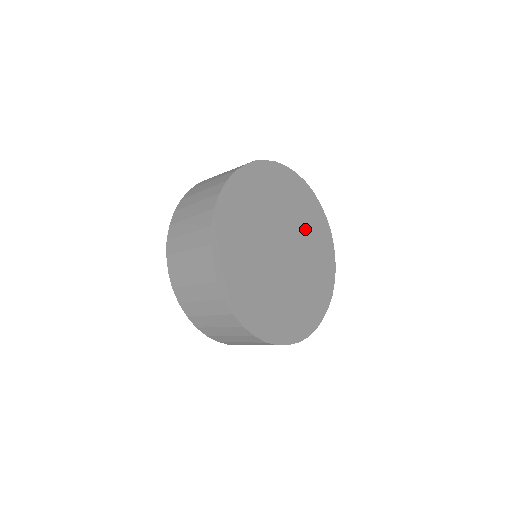
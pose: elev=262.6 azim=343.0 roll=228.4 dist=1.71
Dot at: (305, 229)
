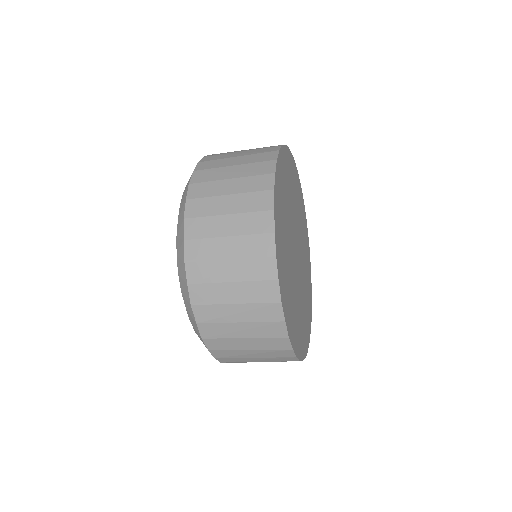
Dot at: occluded
